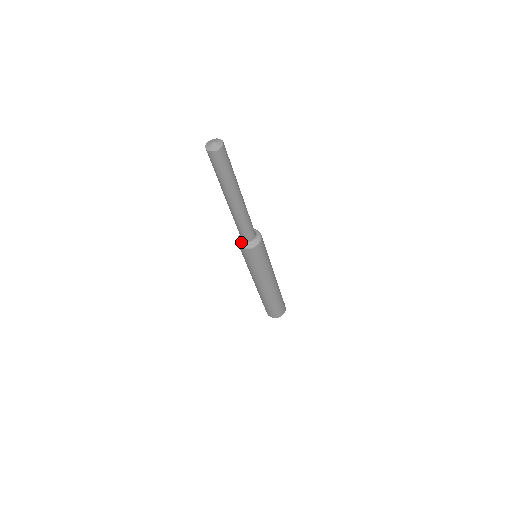
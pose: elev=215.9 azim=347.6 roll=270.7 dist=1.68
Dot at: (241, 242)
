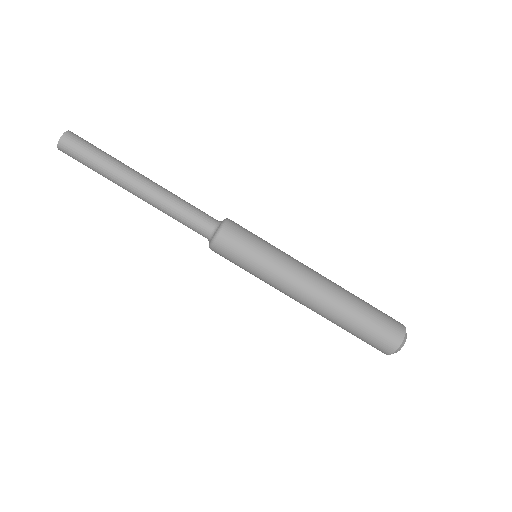
Dot at: (211, 238)
